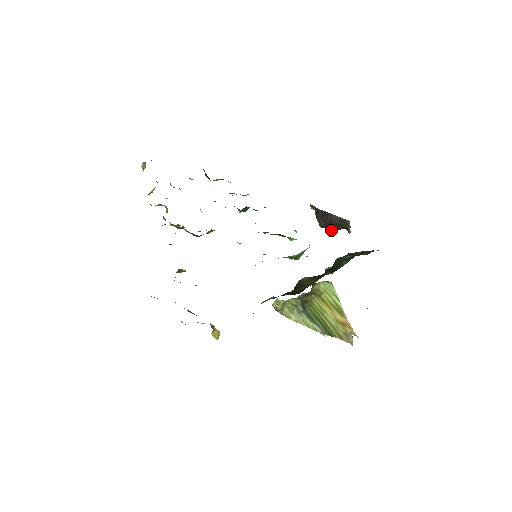
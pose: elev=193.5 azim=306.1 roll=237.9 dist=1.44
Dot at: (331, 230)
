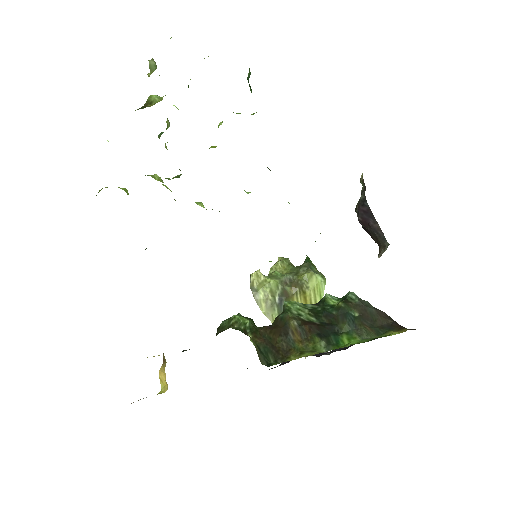
Dot at: (364, 228)
